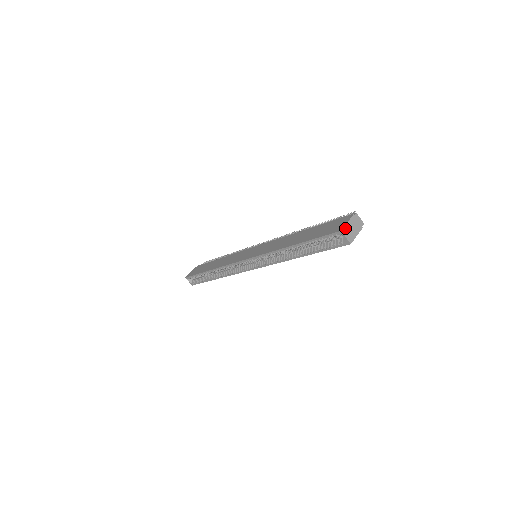
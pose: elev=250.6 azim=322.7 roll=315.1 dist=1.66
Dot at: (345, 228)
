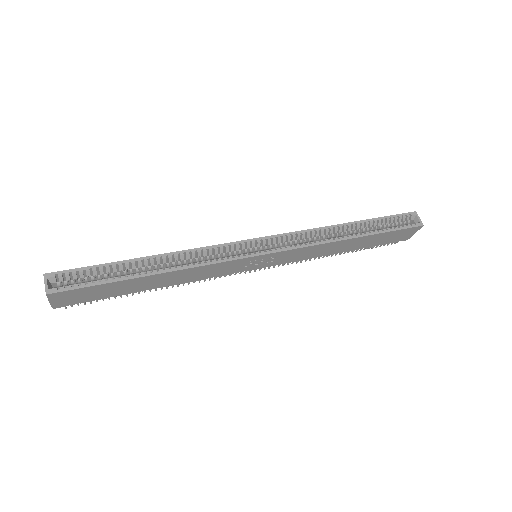
Dot at: occluded
